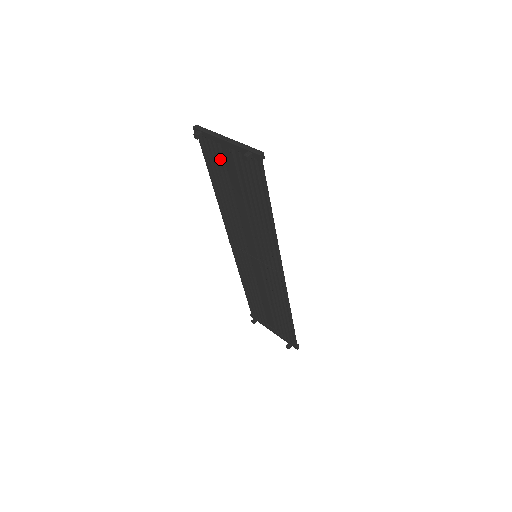
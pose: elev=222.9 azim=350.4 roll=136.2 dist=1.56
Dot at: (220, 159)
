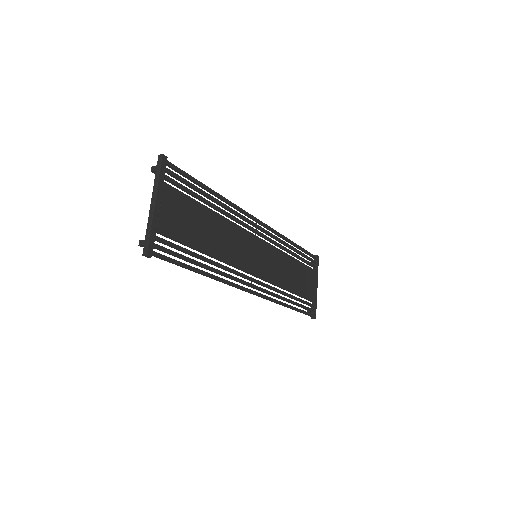
Dot at: (175, 199)
